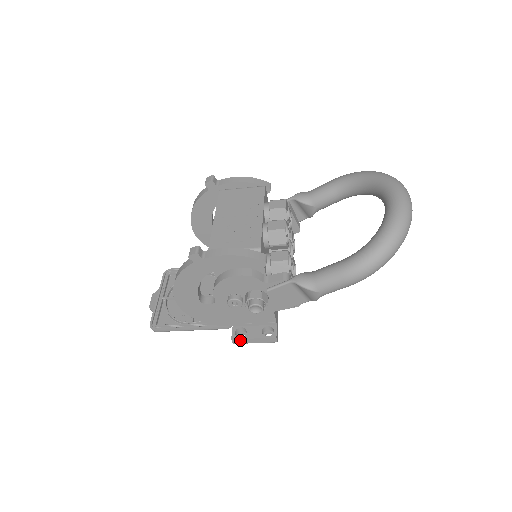
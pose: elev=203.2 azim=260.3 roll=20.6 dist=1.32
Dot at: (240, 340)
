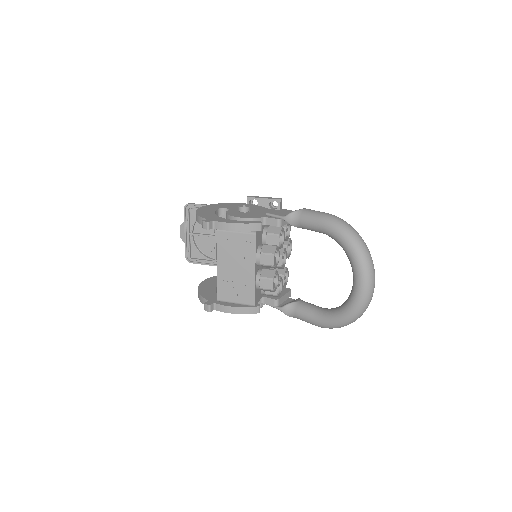
Dot at: occluded
